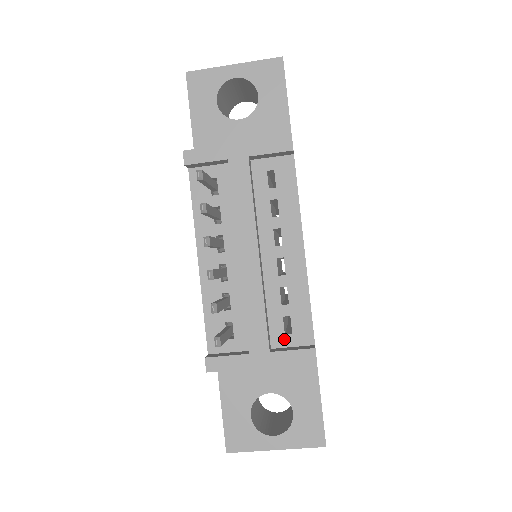
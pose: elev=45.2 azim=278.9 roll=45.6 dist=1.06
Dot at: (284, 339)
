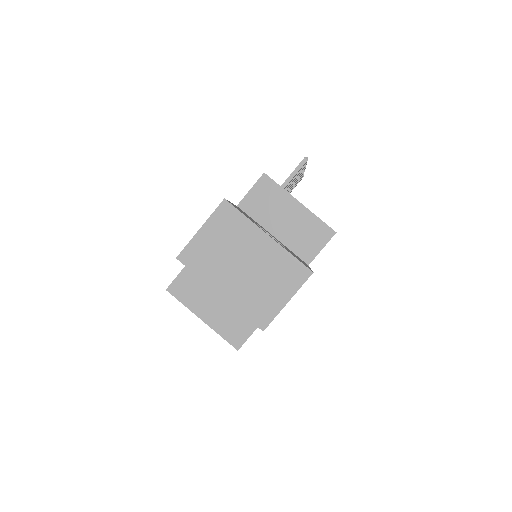
Dot at: occluded
